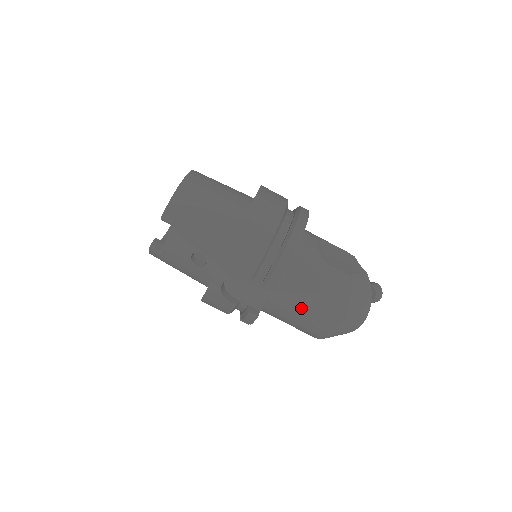
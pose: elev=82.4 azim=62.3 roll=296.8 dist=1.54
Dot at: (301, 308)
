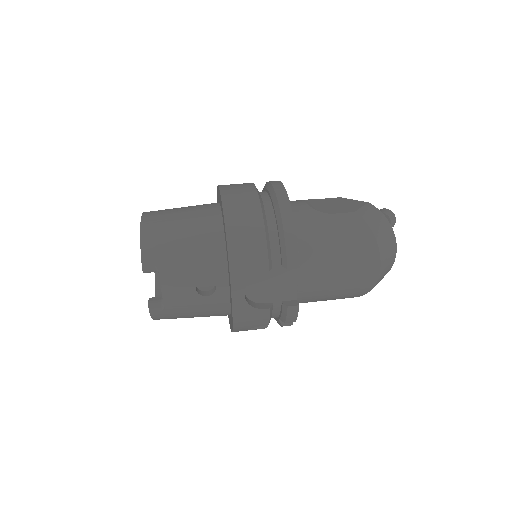
Dot at: (333, 271)
